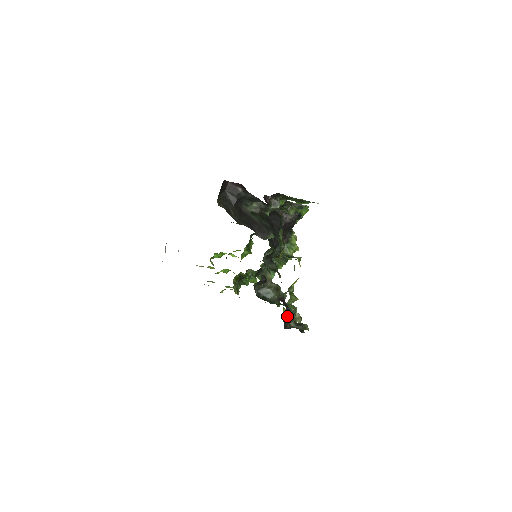
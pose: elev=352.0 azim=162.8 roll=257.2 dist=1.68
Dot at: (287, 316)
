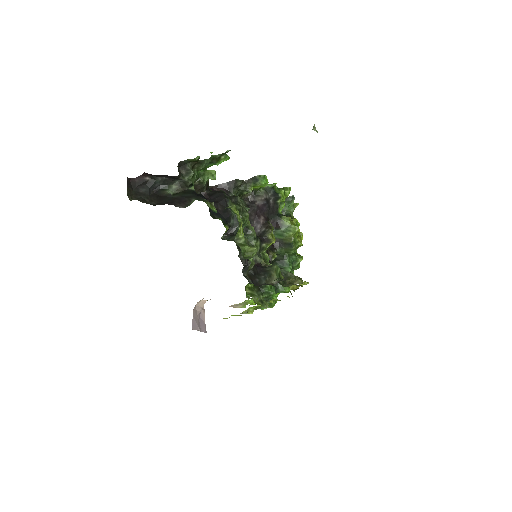
Dot at: (260, 274)
